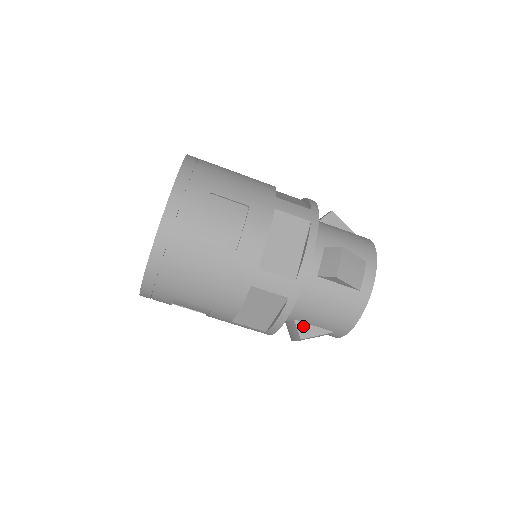
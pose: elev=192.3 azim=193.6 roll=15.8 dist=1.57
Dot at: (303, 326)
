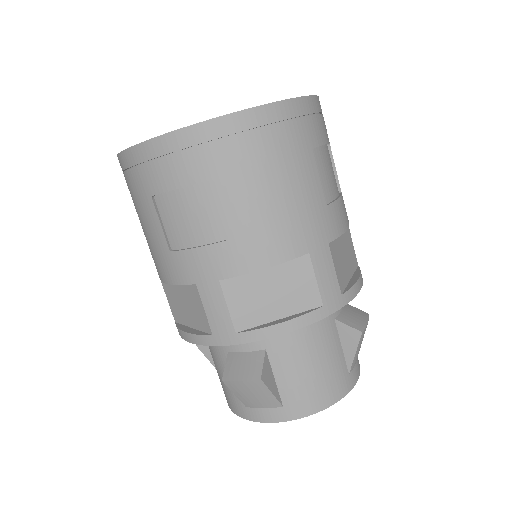
Dot at: (268, 367)
